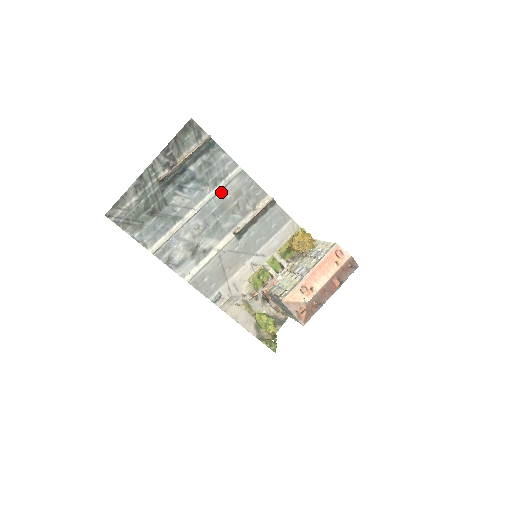
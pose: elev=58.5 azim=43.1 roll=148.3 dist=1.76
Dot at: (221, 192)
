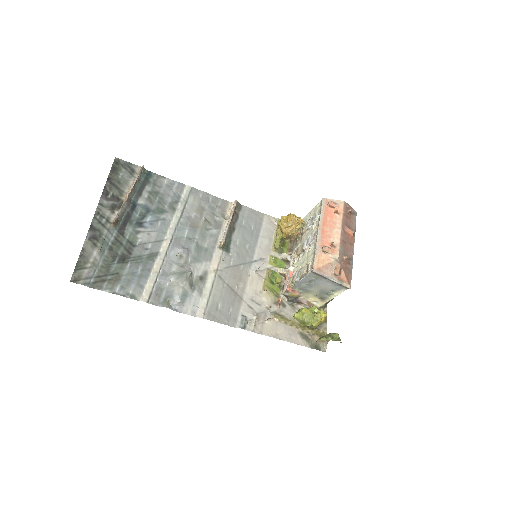
Dot at: (183, 214)
